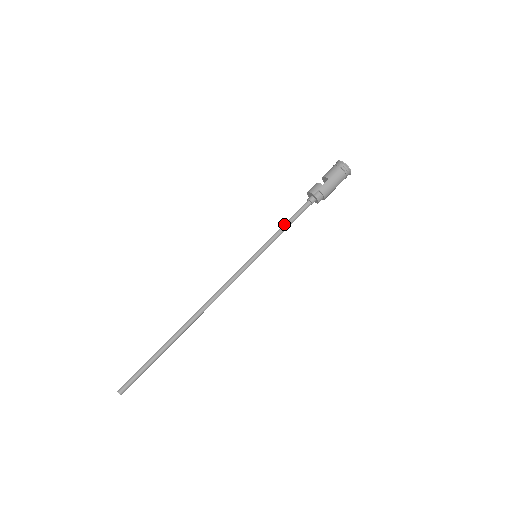
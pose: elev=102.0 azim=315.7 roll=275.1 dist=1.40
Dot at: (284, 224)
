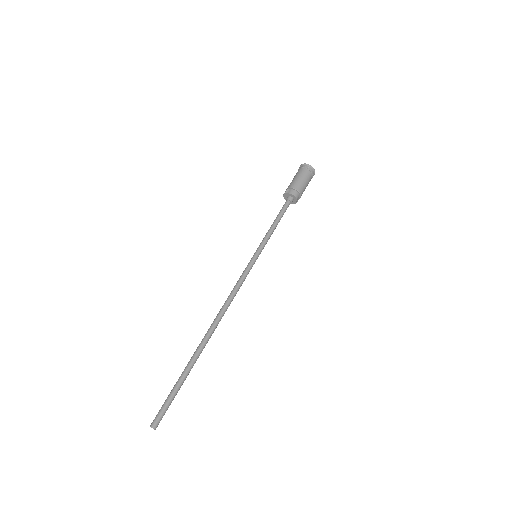
Dot at: (272, 224)
